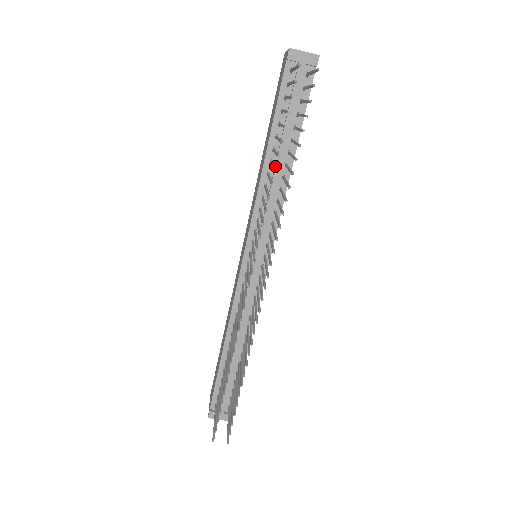
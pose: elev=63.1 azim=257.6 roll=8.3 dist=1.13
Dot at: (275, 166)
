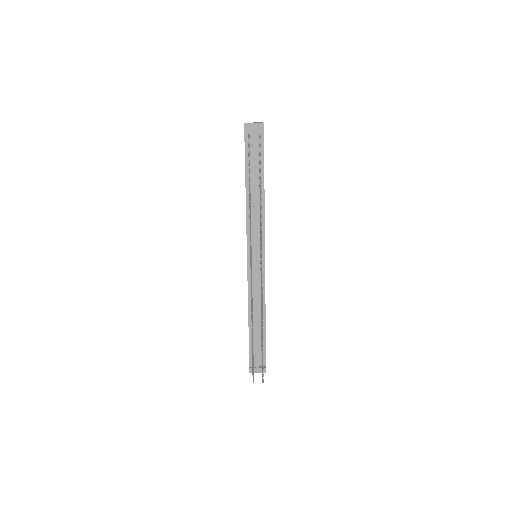
Dot at: (253, 196)
